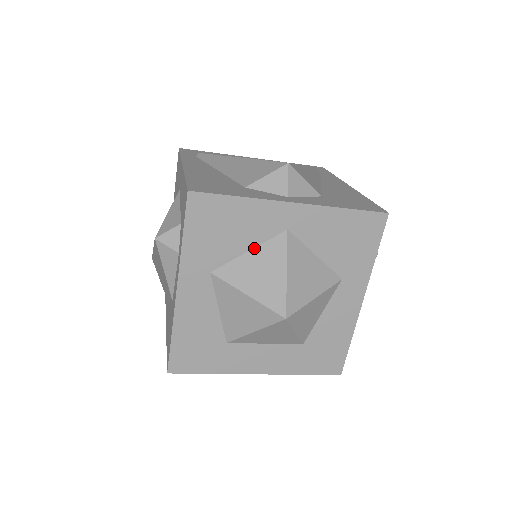
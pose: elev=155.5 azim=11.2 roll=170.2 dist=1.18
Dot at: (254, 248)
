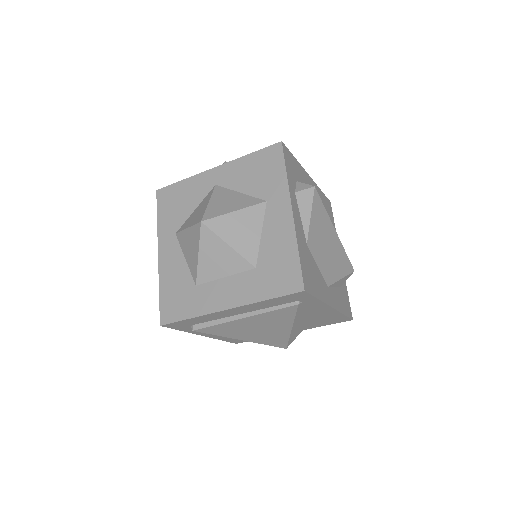
Dot at: (198, 206)
